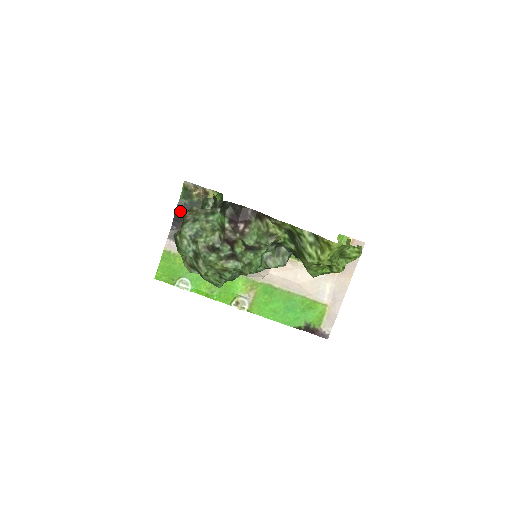
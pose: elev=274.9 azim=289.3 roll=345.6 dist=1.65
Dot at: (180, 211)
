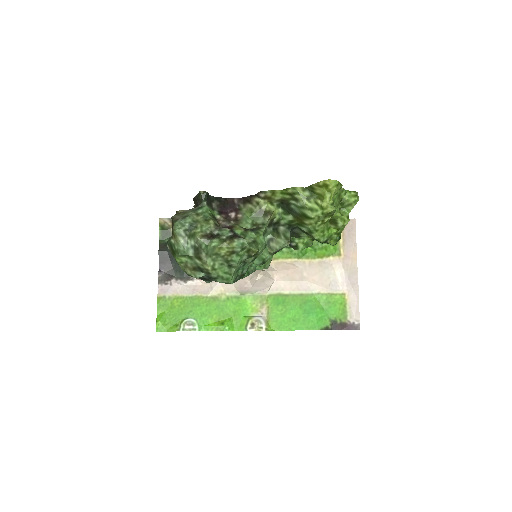
Dot at: (163, 251)
